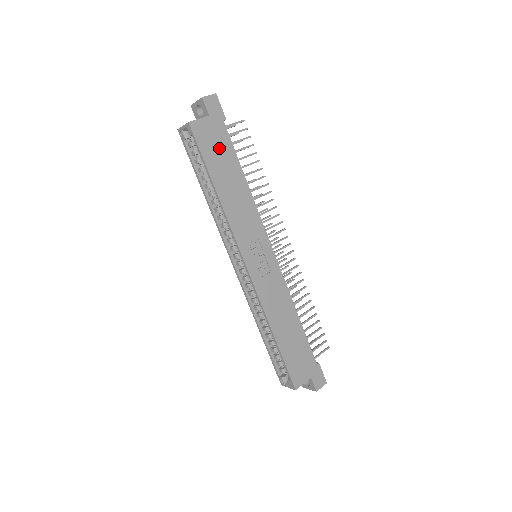
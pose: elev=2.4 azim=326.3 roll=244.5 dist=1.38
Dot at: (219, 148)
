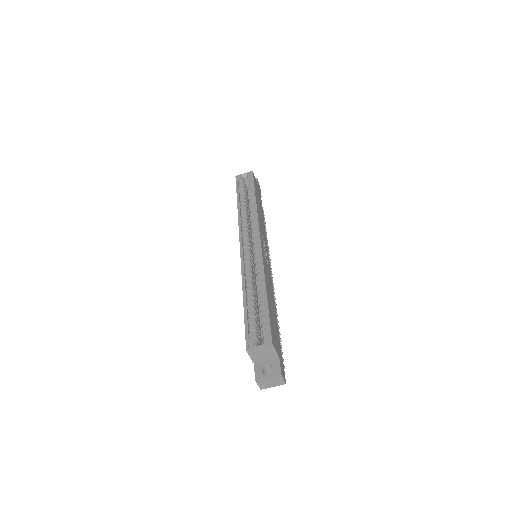
Dot at: (259, 196)
